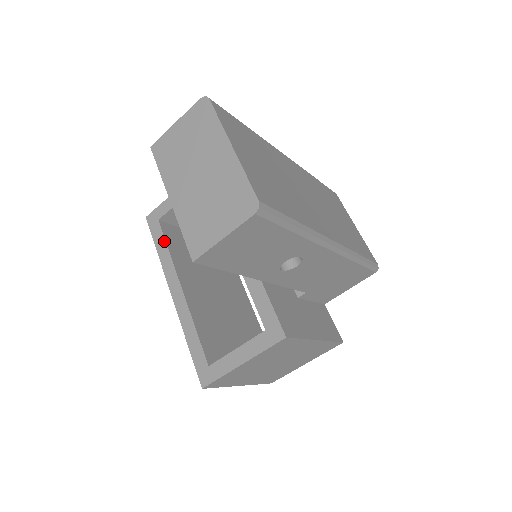
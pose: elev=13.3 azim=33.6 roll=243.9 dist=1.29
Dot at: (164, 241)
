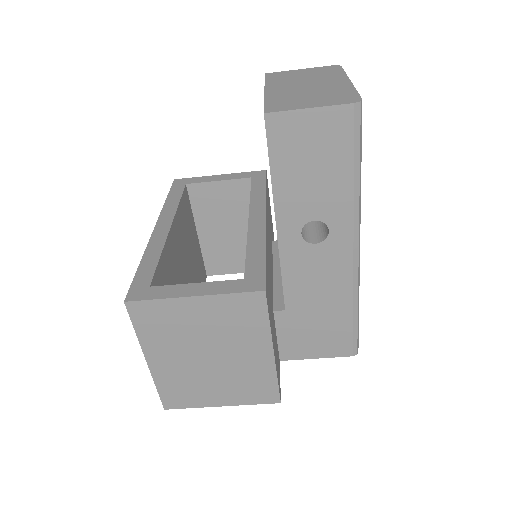
Dot at: (180, 196)
